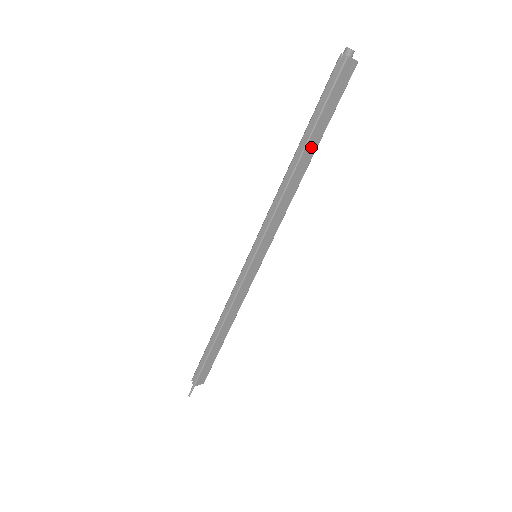
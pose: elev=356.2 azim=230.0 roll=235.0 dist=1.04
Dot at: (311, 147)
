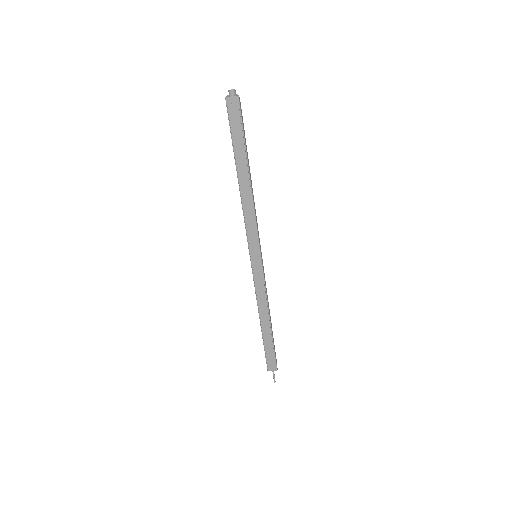
Dot at: (242, 165)
